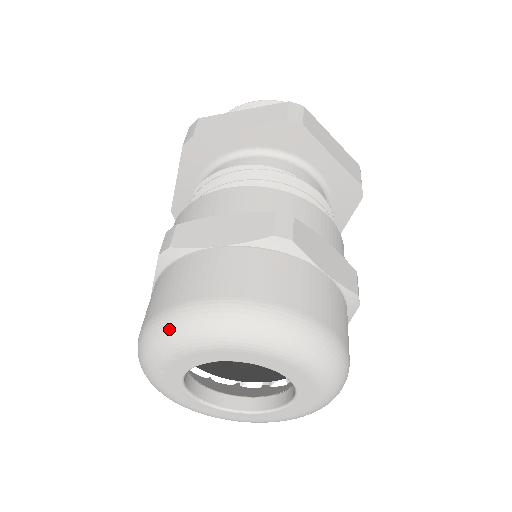
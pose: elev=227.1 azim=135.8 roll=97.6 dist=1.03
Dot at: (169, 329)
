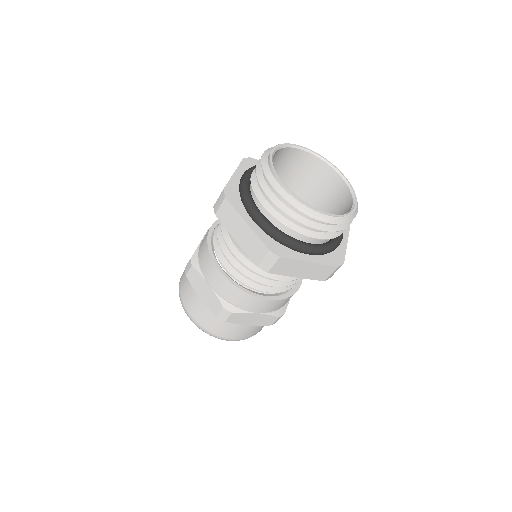
Dot at: occluded
